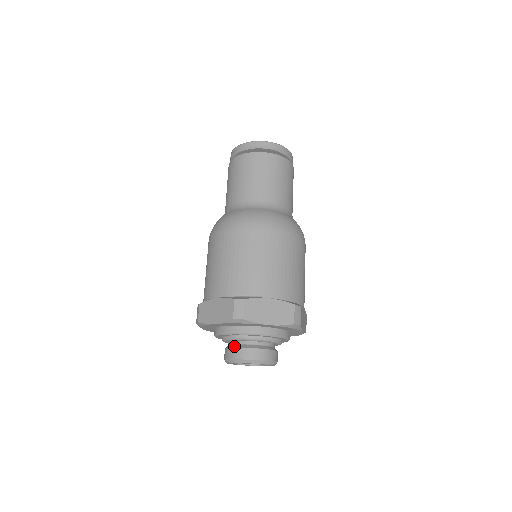
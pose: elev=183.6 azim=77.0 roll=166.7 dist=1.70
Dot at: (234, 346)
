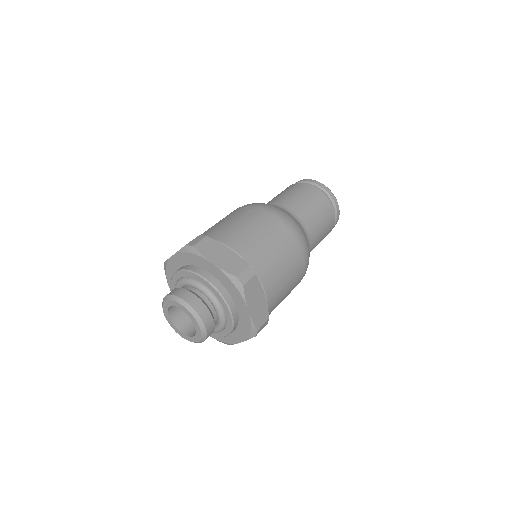
Dot at: occluded
